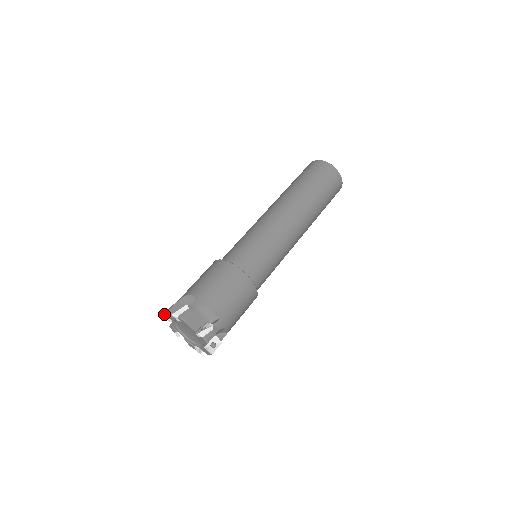
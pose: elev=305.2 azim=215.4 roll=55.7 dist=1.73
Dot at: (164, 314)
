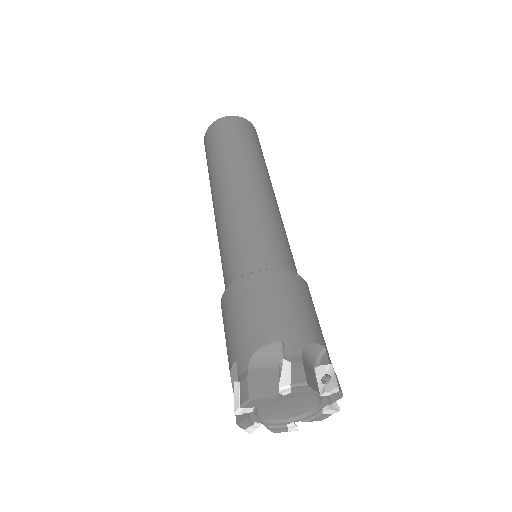
Dot at: occluded
